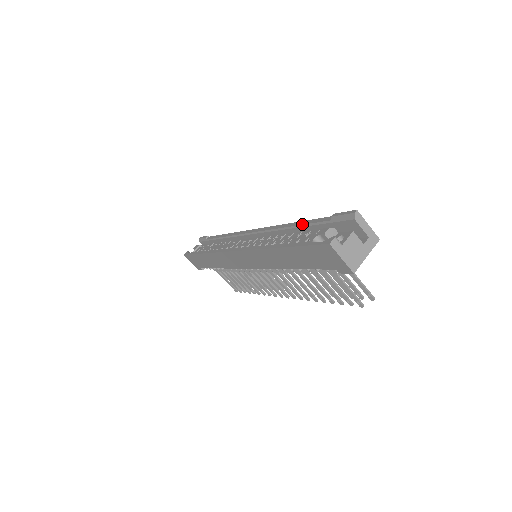
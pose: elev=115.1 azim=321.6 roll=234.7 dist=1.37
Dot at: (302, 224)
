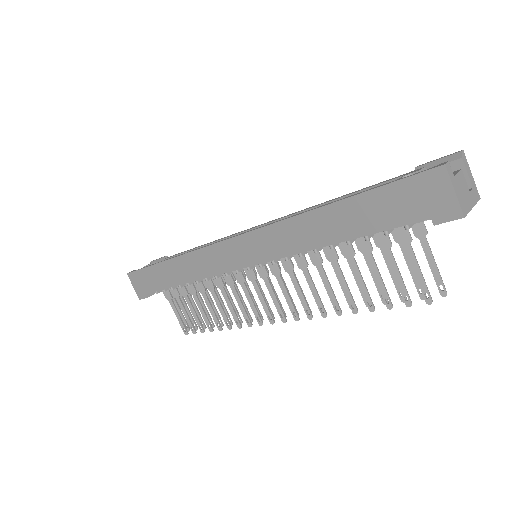
Dot at: (357, 191)
